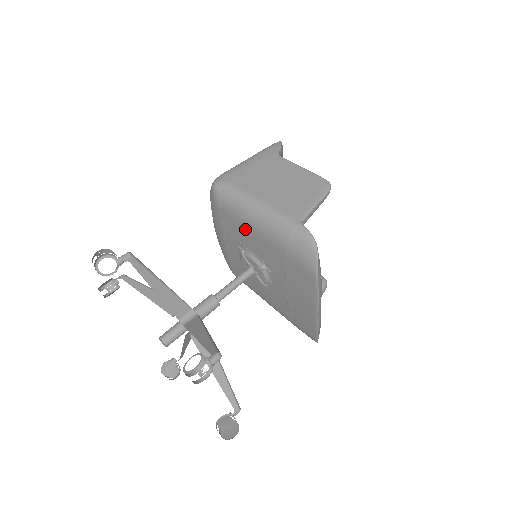
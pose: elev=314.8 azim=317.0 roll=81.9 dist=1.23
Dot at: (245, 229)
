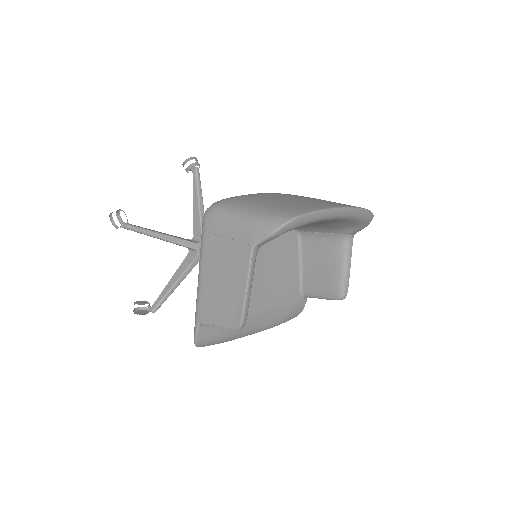
Dot at: occluded
